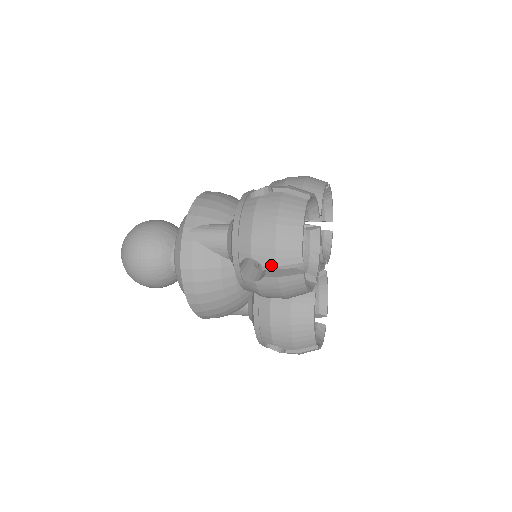
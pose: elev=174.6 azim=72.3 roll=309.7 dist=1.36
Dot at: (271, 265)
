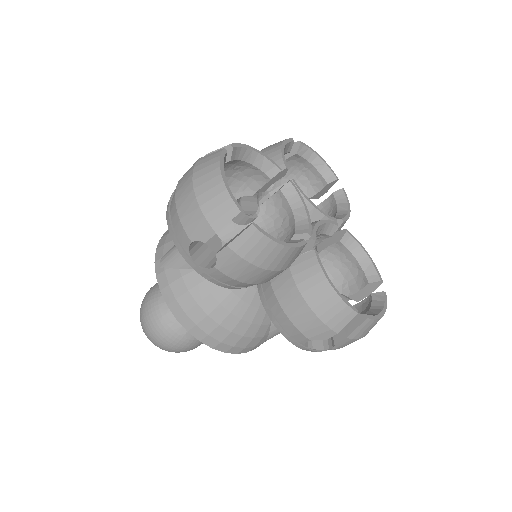
Dot at: (211, 236)
